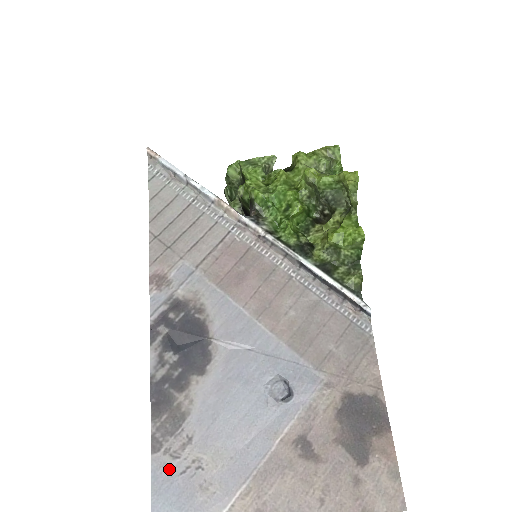
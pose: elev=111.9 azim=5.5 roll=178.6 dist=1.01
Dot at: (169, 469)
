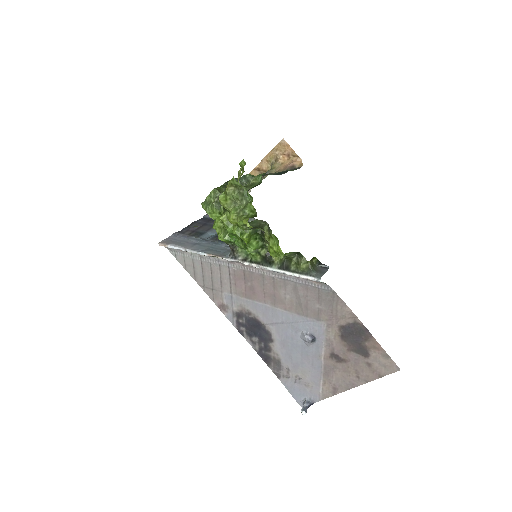
Dot at: (289, 382)
